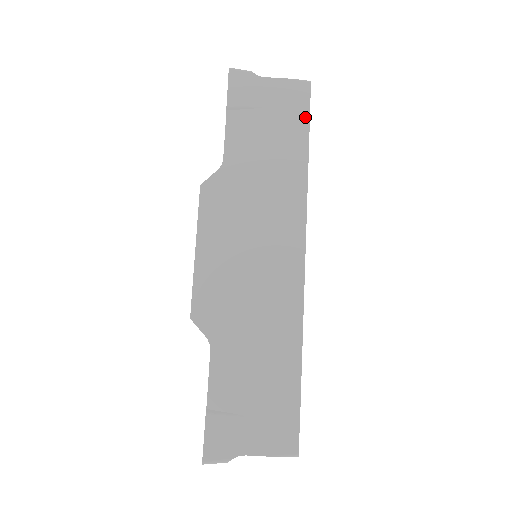
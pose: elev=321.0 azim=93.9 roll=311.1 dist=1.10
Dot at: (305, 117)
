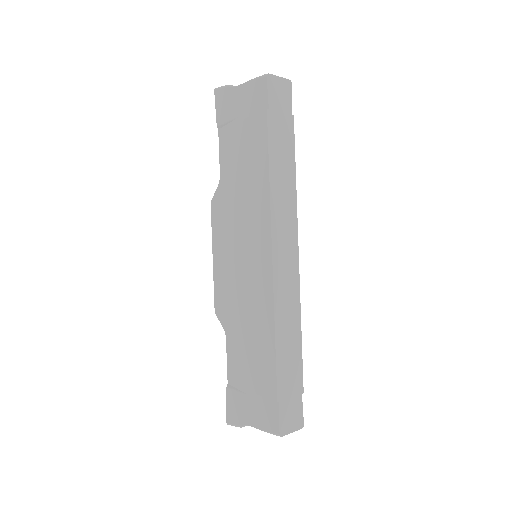
Dot at: (264, 116)
